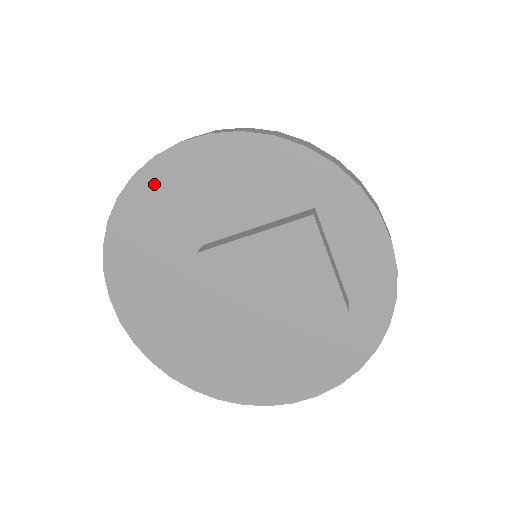
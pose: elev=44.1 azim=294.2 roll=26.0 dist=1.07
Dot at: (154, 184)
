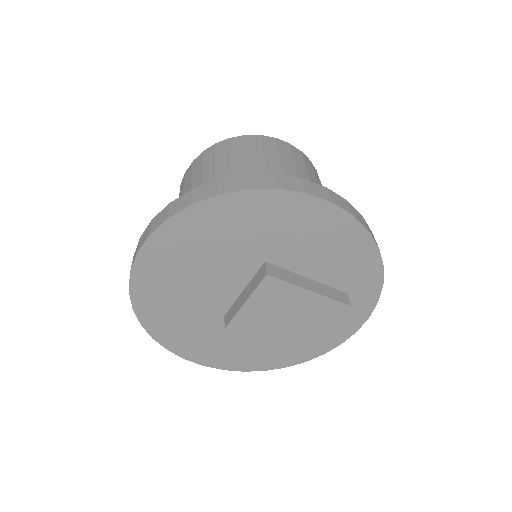
Dot at: (284, 206)
